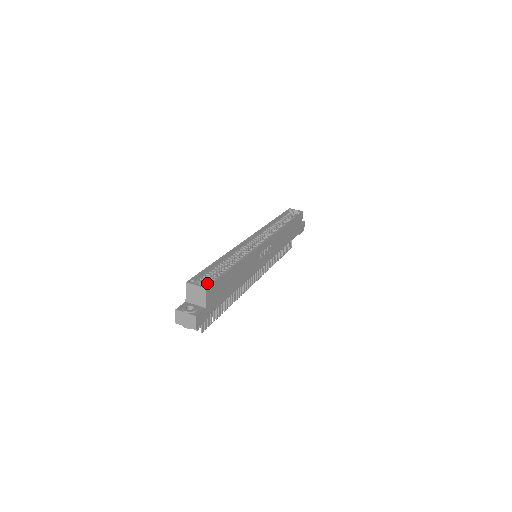
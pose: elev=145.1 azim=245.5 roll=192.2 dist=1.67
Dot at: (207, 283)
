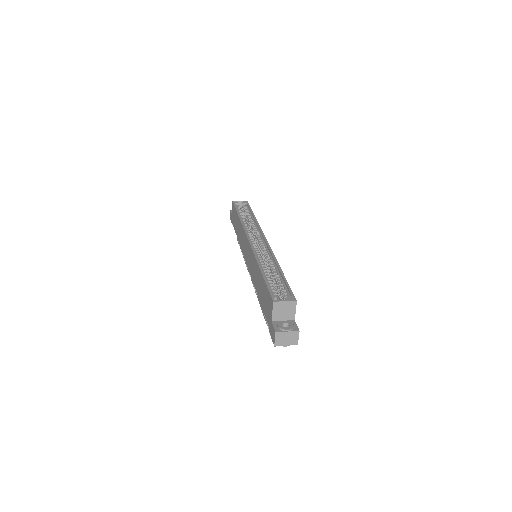
Dot at: (290, 296)
